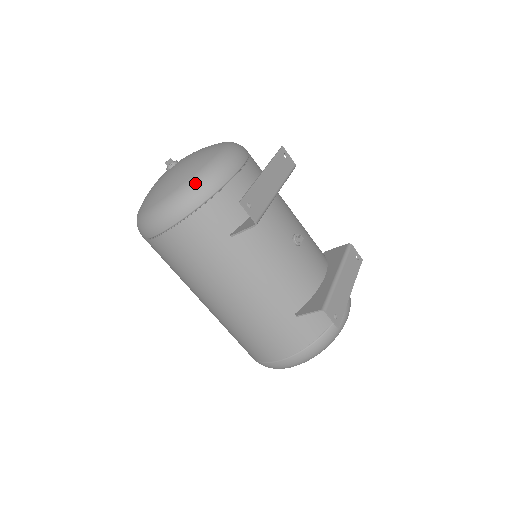
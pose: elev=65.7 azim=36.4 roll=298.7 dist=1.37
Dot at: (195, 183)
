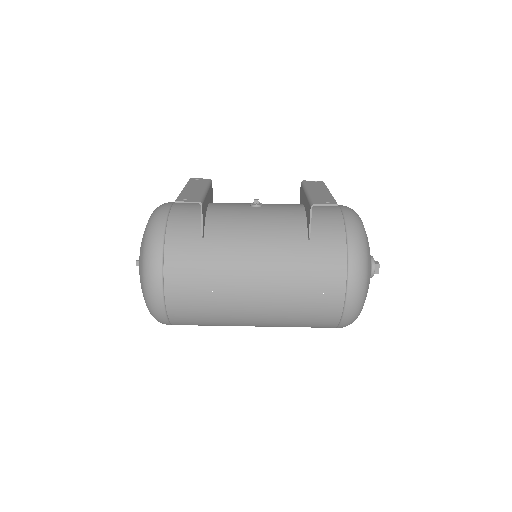
Dot at: (148, 234)
